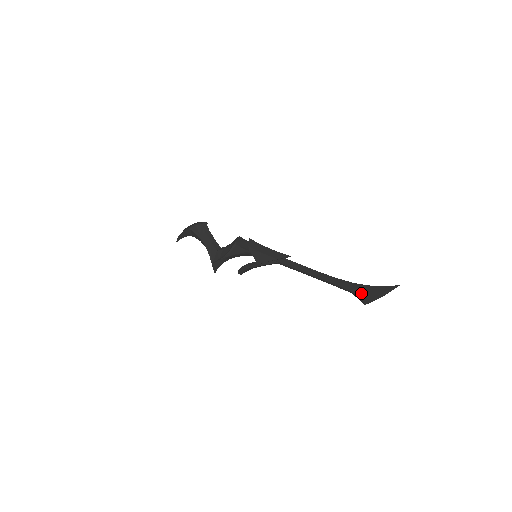
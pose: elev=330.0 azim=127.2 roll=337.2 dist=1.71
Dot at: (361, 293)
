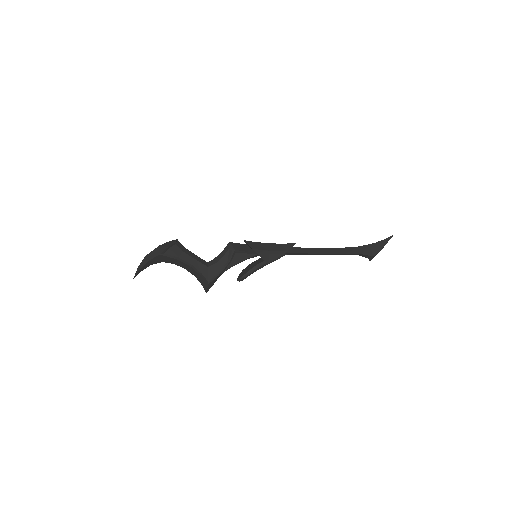
Dot at: (370, 252)
